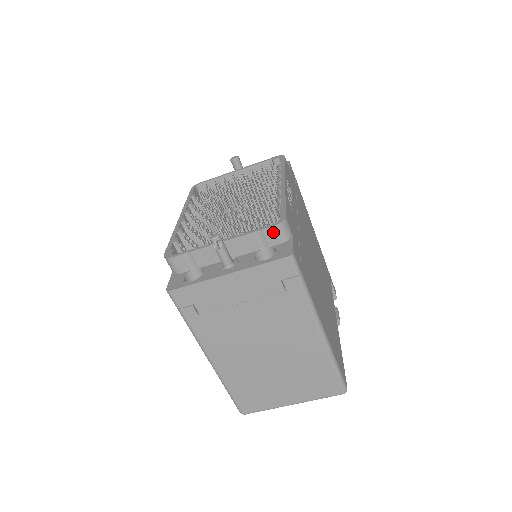
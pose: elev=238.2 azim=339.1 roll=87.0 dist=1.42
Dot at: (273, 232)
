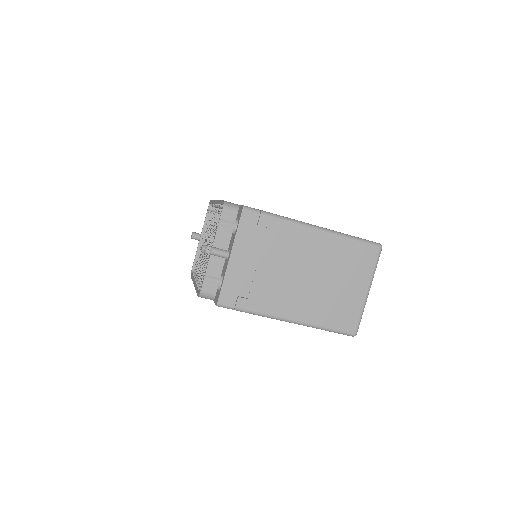
Dot at: (226, 213)
